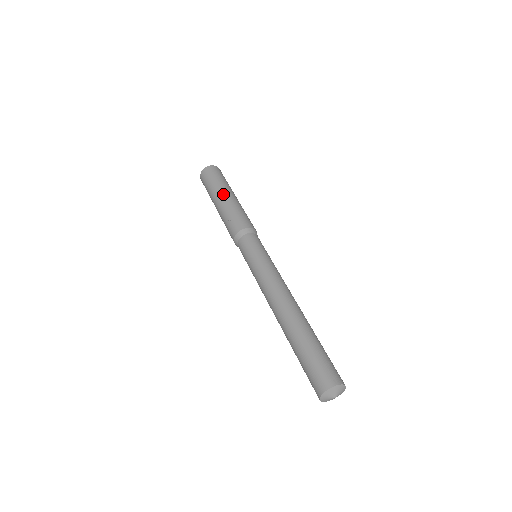
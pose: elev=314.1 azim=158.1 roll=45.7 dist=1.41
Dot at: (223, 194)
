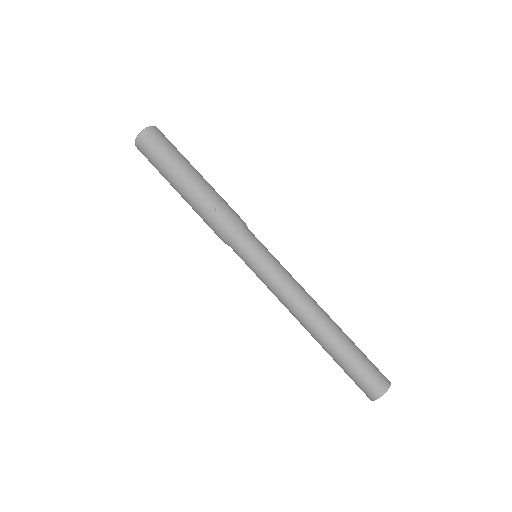
Dot at: (192, 174)
